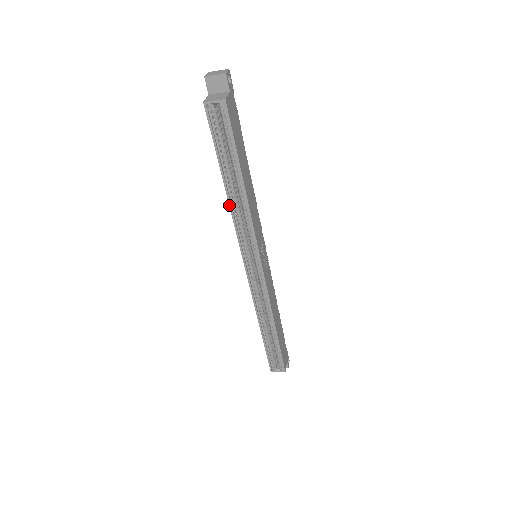
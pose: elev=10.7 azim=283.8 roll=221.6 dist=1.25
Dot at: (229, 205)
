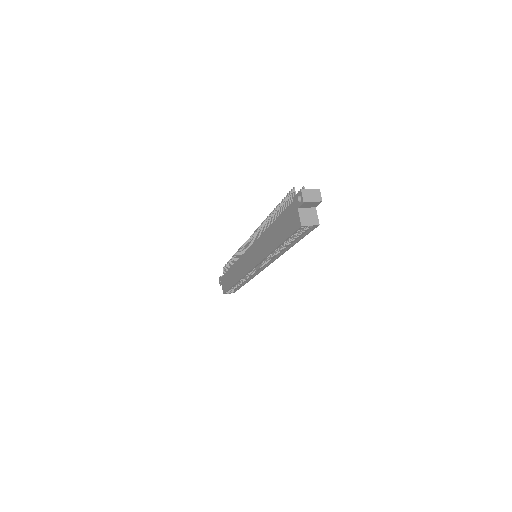
Dot at: (269, 254)
